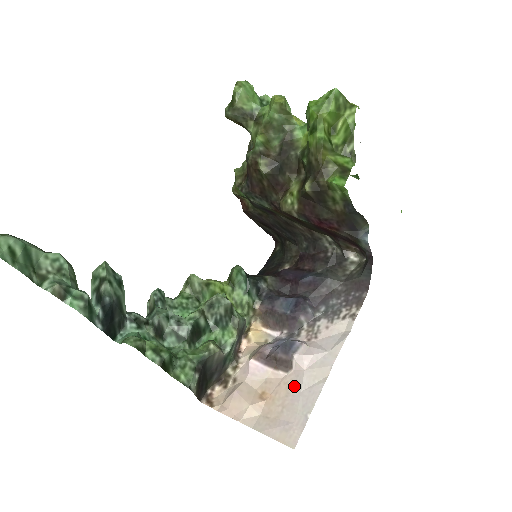
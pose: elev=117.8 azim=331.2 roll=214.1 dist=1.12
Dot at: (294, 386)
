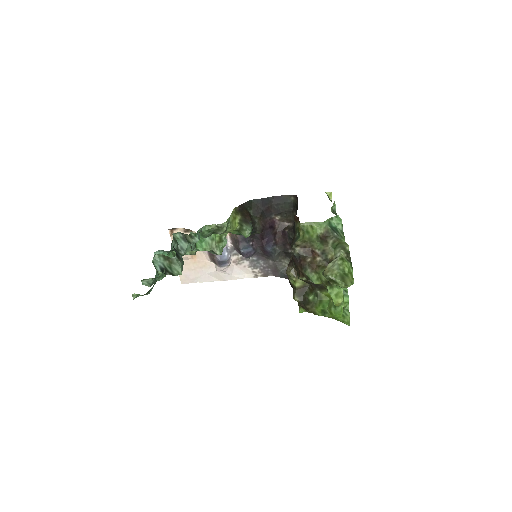
Dot at: (207, 269)
